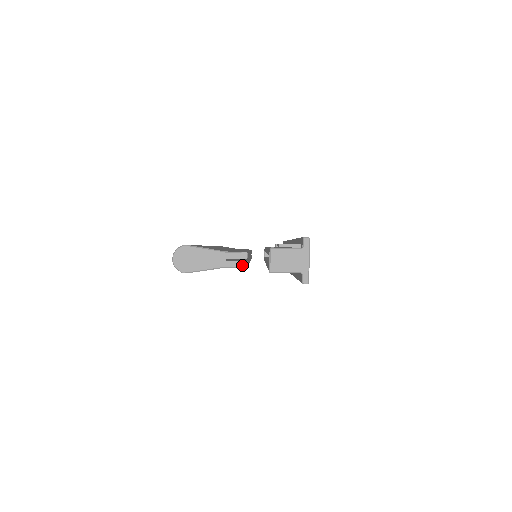
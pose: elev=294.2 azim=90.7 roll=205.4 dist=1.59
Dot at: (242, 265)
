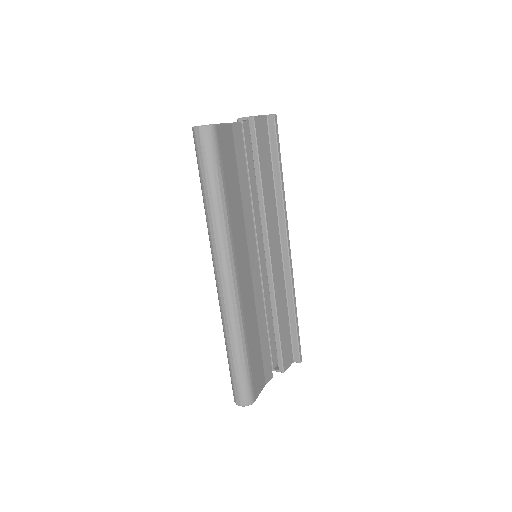
Dot at: (237, 122)
